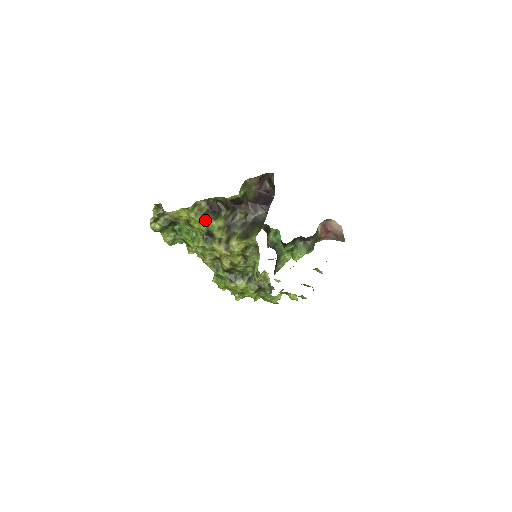
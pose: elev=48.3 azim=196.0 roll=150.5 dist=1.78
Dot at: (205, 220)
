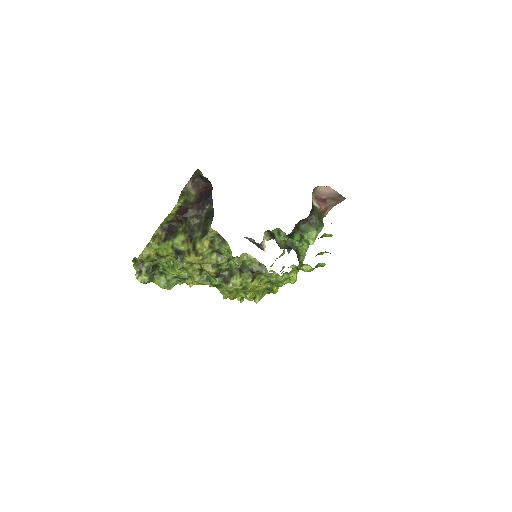
Dot at: (168, 243)
